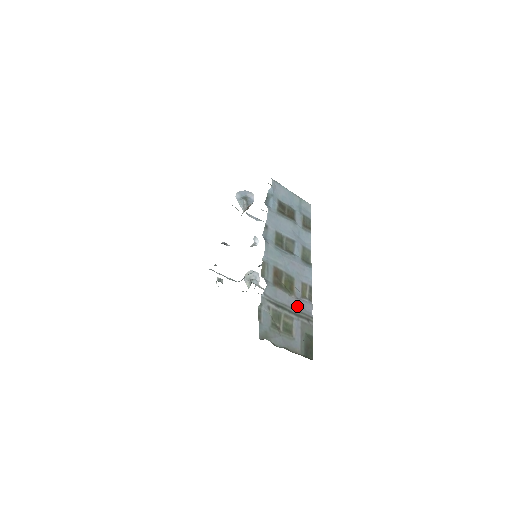
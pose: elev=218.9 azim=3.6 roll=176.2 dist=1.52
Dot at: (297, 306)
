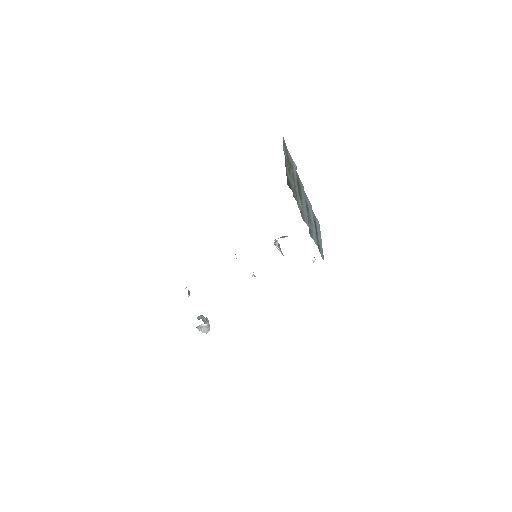
Dot at: (297, 193)
